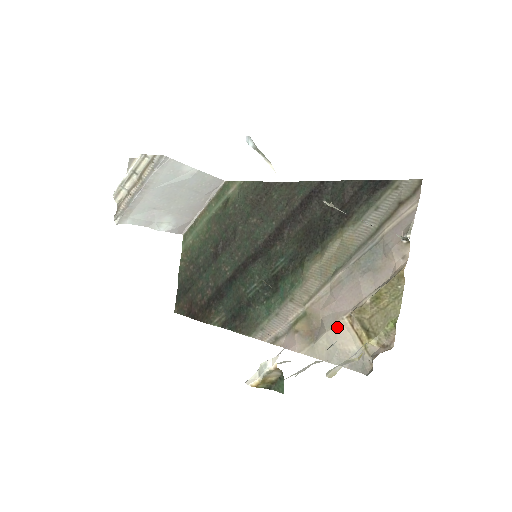
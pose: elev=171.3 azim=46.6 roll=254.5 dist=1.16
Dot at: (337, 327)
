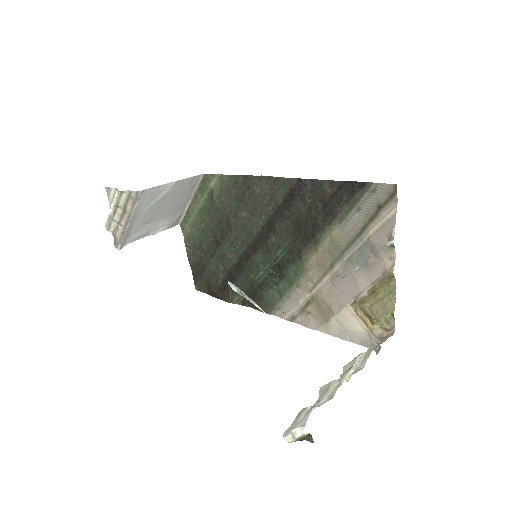
Dot at: (343, 312)
